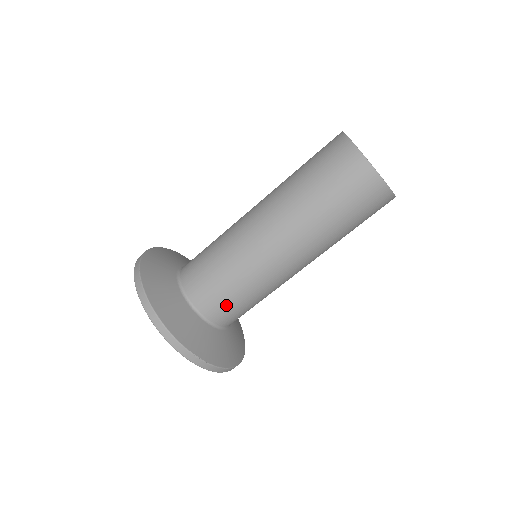
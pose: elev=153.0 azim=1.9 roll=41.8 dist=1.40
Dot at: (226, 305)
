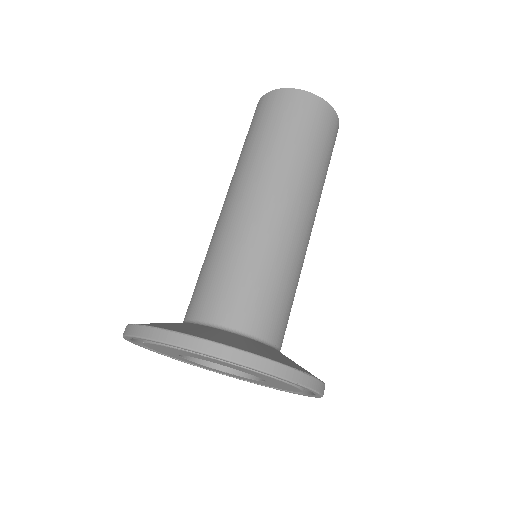
Dot at: (276, 309)
